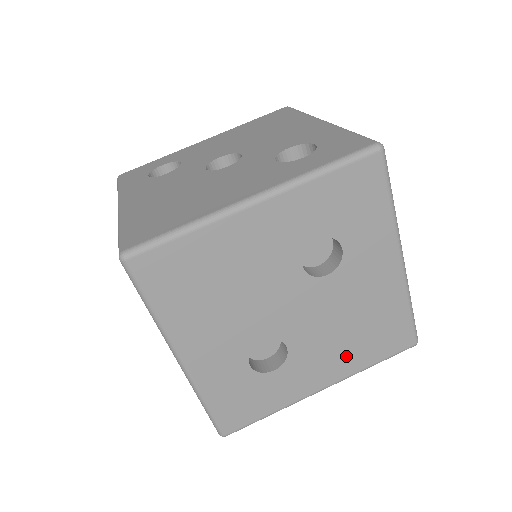
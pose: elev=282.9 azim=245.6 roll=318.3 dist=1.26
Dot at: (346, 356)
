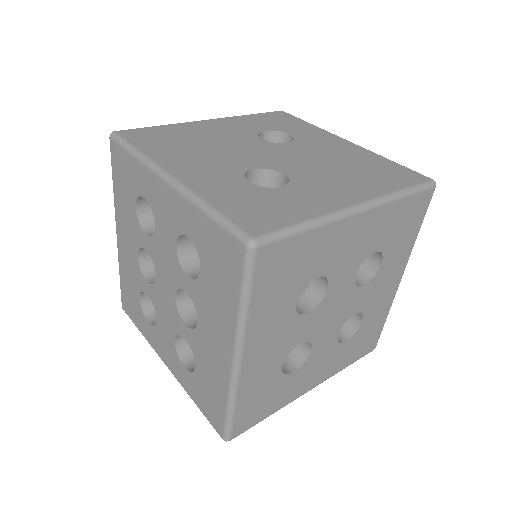
Dot at: (359, 183)
